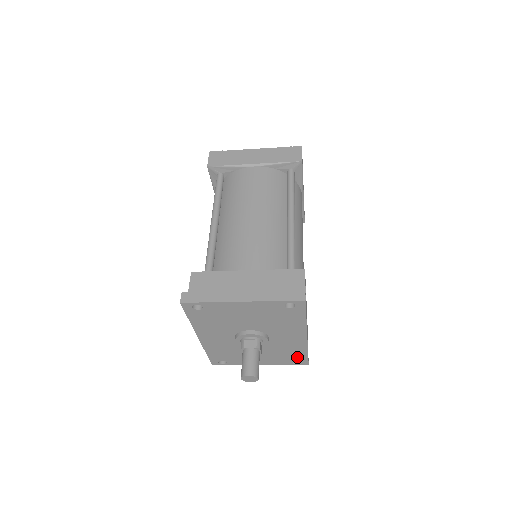
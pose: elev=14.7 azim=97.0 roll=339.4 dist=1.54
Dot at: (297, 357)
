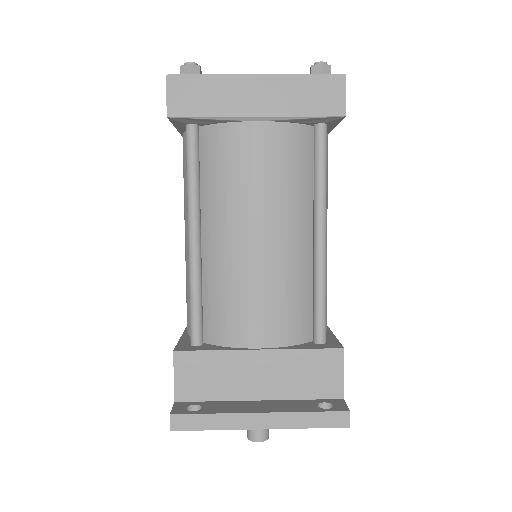
Dot at: occluded
